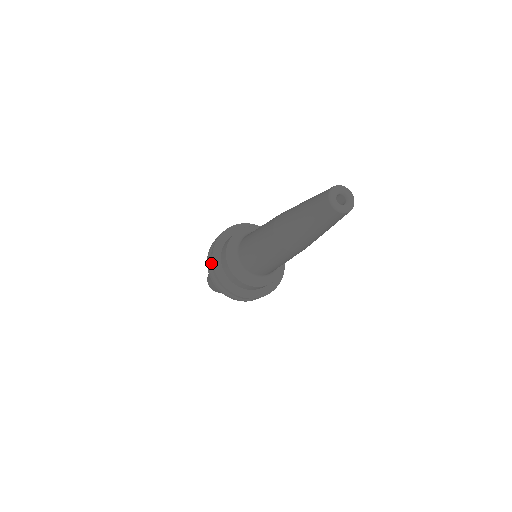
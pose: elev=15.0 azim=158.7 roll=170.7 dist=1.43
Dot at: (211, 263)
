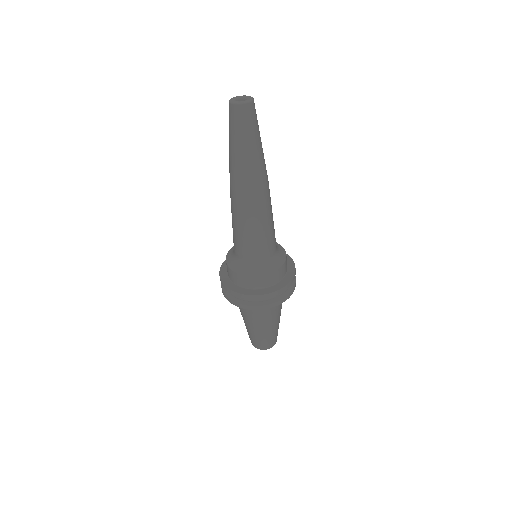
Dot at: occluded
